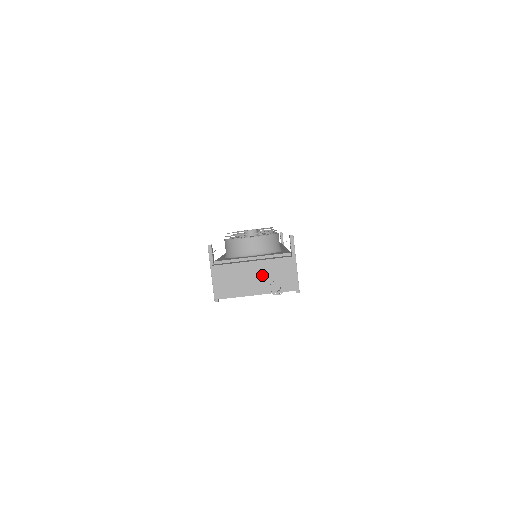
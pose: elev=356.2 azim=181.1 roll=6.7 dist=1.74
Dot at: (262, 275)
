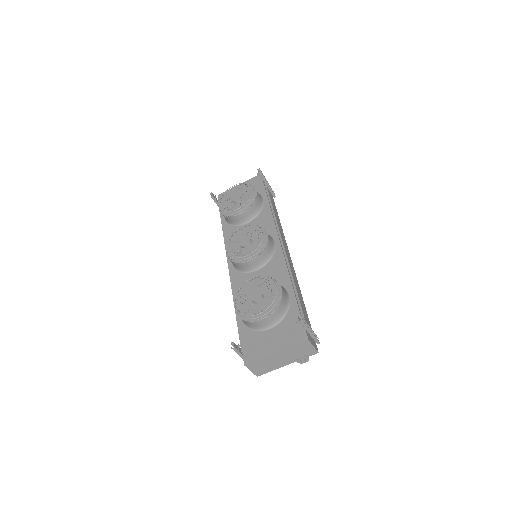
Dot at: (287, 356)
